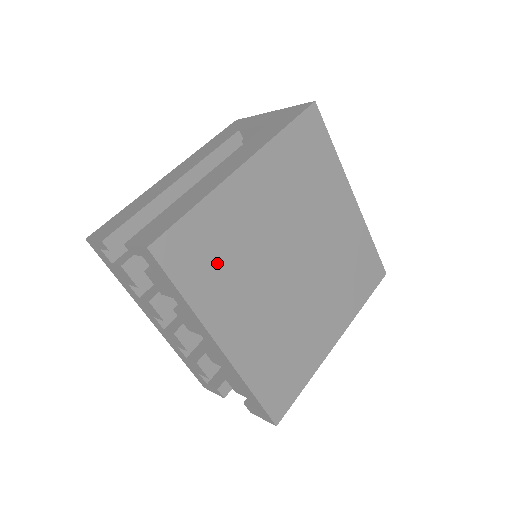
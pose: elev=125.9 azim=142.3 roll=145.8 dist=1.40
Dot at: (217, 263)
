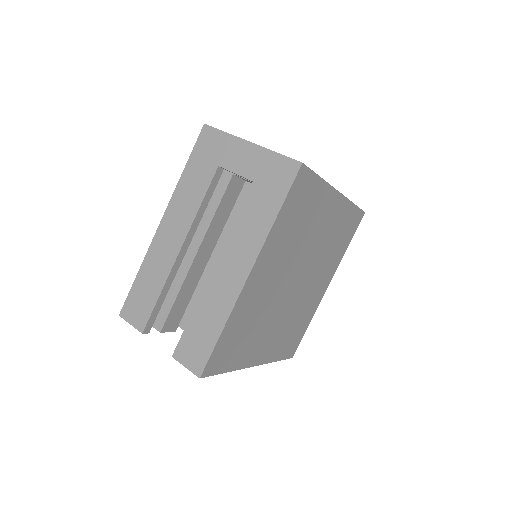
Dot at: (244, 338)
